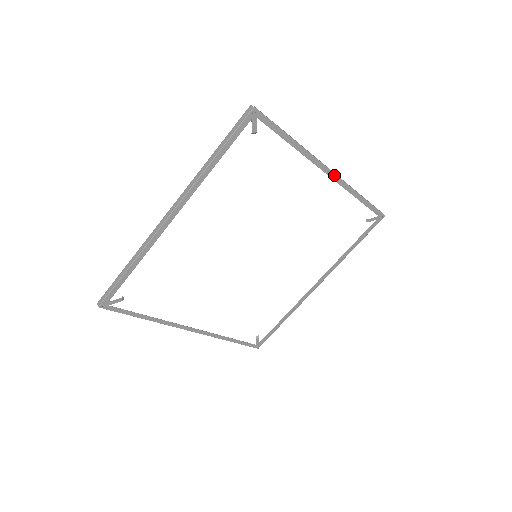
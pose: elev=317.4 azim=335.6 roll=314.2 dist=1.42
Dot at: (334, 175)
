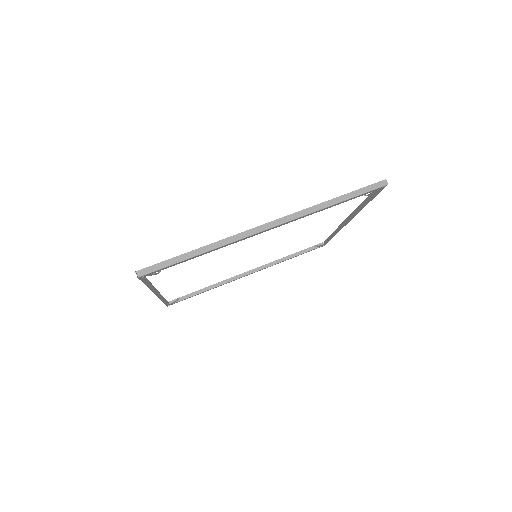
Dot at: (347, 223)
